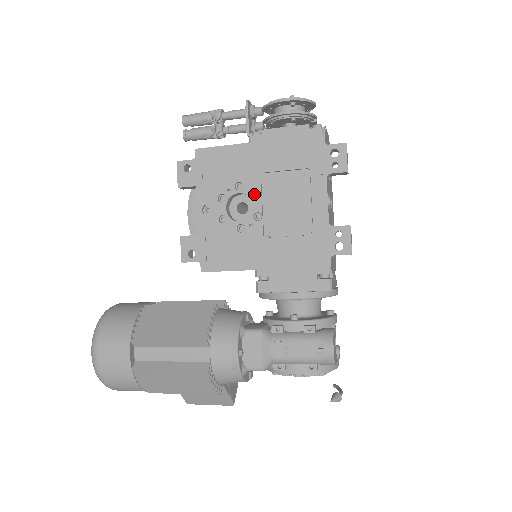
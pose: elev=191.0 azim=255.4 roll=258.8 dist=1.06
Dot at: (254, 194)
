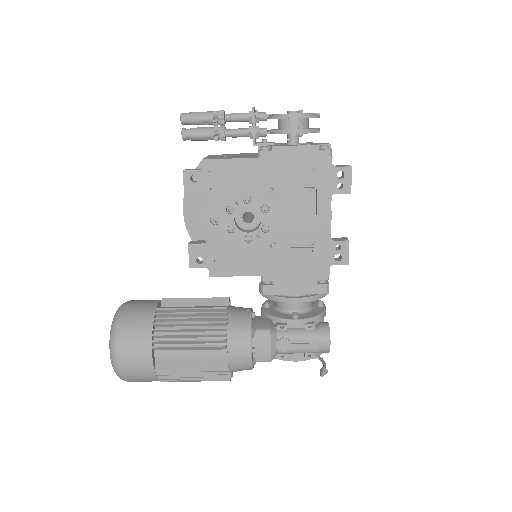
Dot at: (262, 208)
